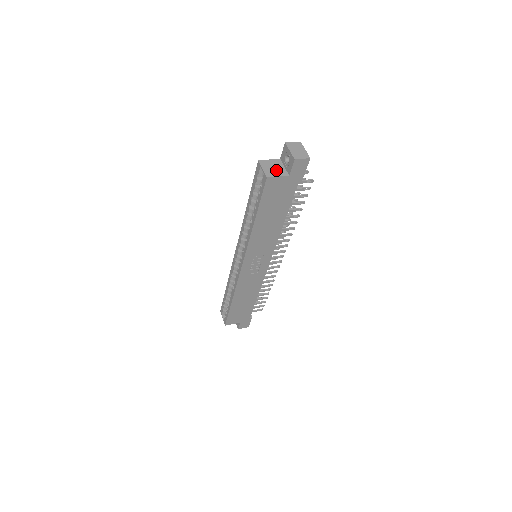
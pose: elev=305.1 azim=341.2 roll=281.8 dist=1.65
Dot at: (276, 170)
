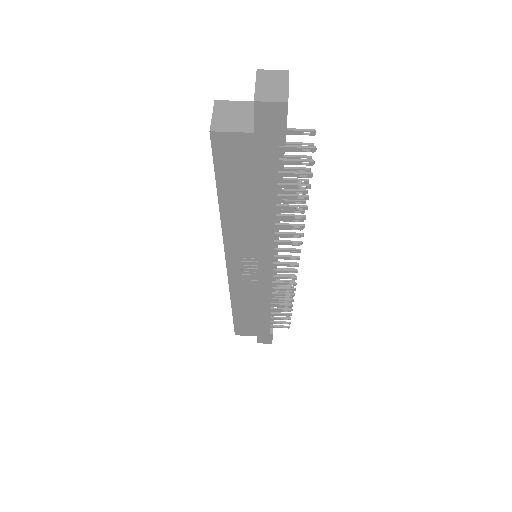
Dot at: (235, 120)
